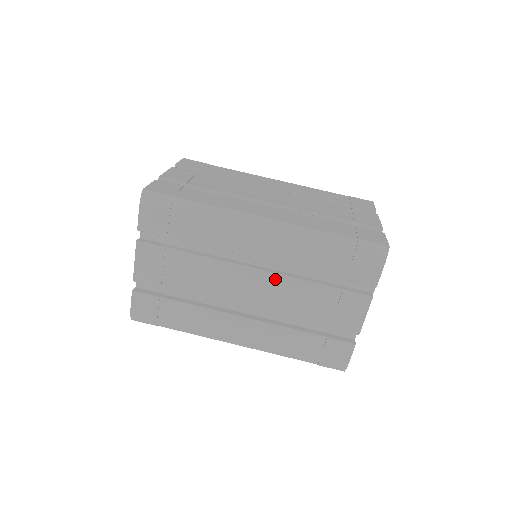
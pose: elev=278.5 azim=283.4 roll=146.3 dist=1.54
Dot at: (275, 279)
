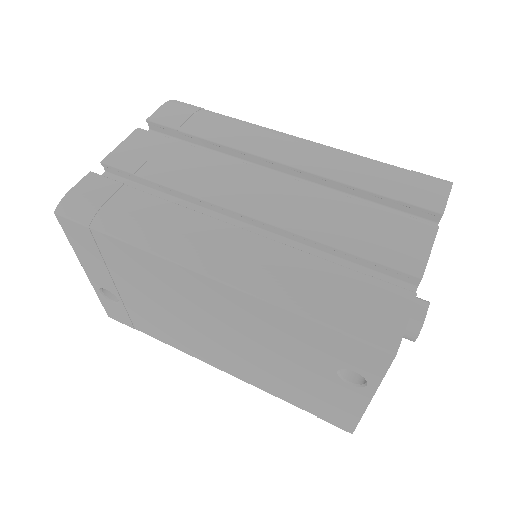
Dot at: (299, 187)
